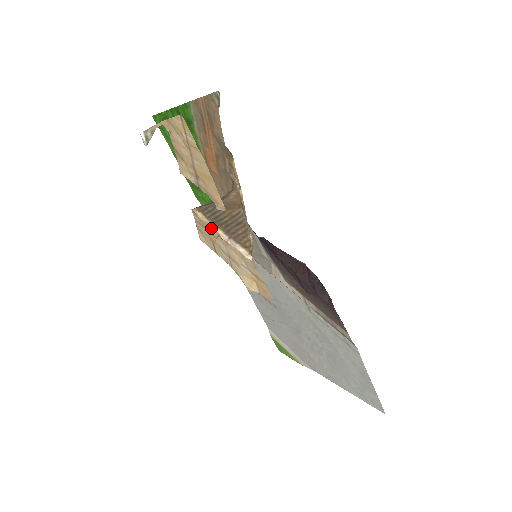
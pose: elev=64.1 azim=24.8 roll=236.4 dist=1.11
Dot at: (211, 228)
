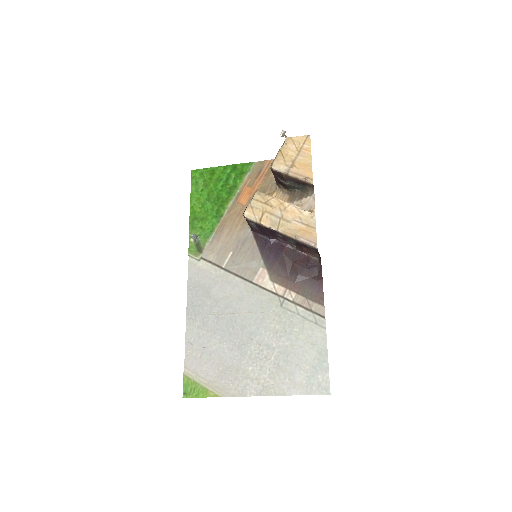
Dot at: (274, 200)
